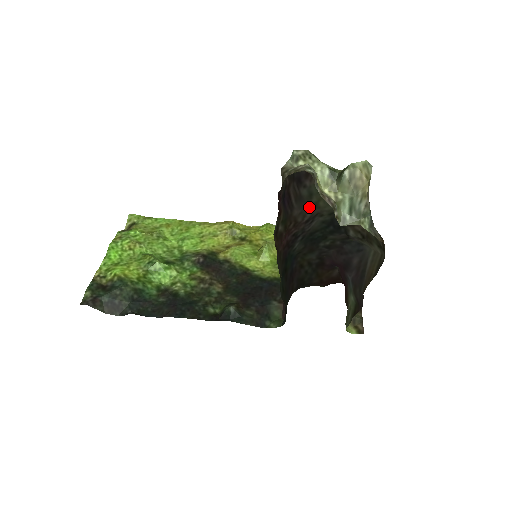
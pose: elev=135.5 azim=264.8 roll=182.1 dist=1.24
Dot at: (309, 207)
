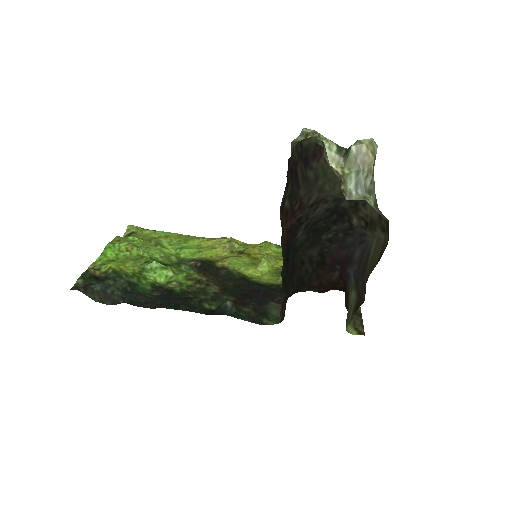
Dot at: (315, 190)
